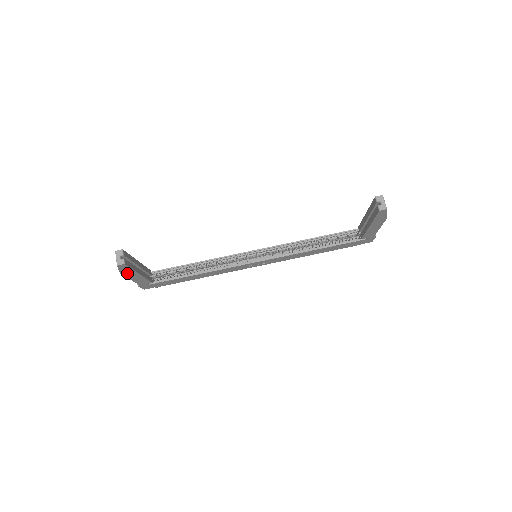
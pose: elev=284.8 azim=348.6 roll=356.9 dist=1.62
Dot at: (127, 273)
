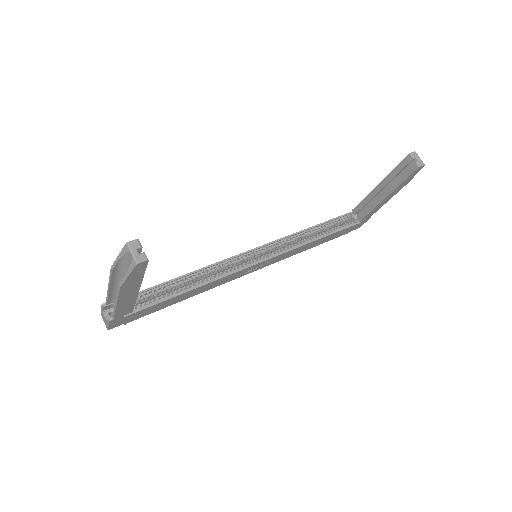
Dot at: (128, 286)
